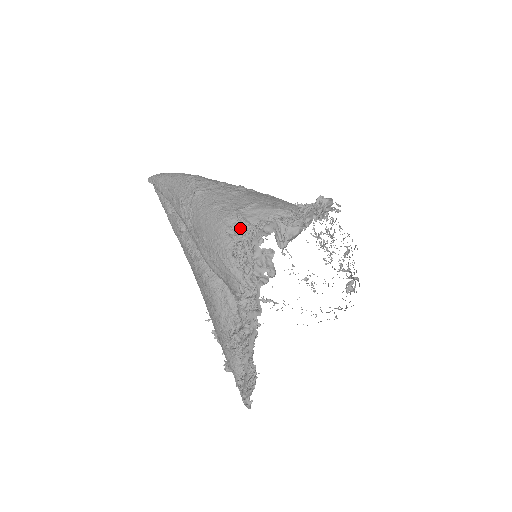
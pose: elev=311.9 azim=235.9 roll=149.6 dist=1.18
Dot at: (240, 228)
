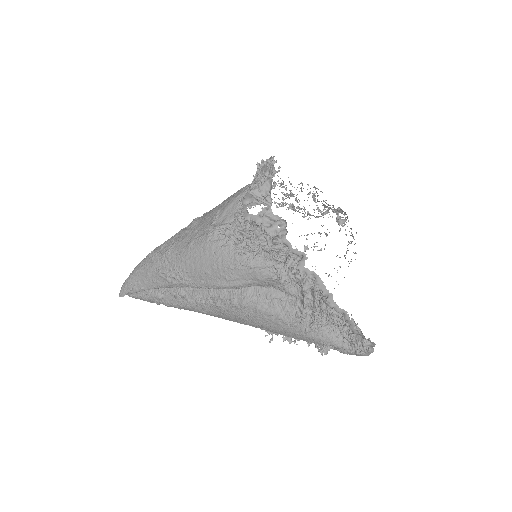
Dot at: (226, 233)
